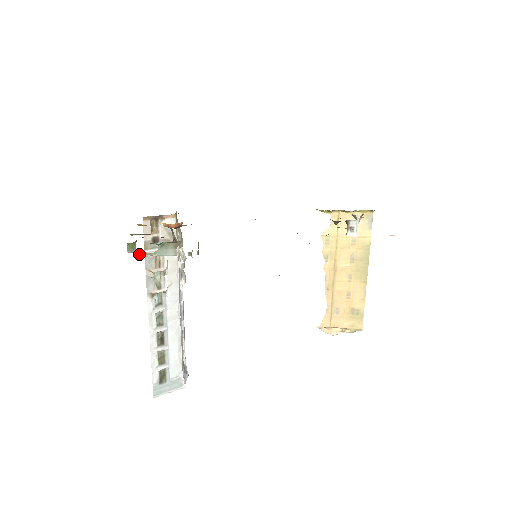
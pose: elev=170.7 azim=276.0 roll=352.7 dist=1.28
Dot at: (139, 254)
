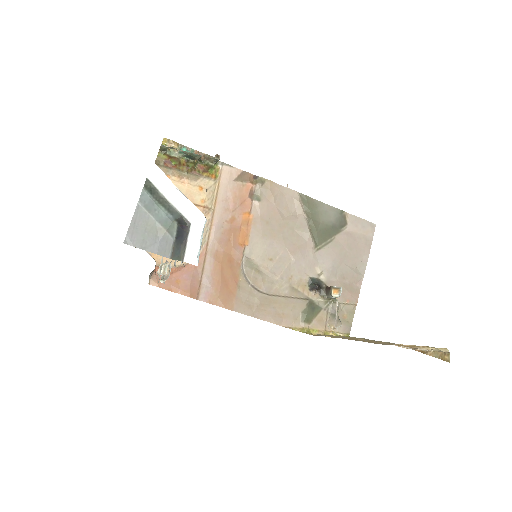
Dot at: (170, 148)
